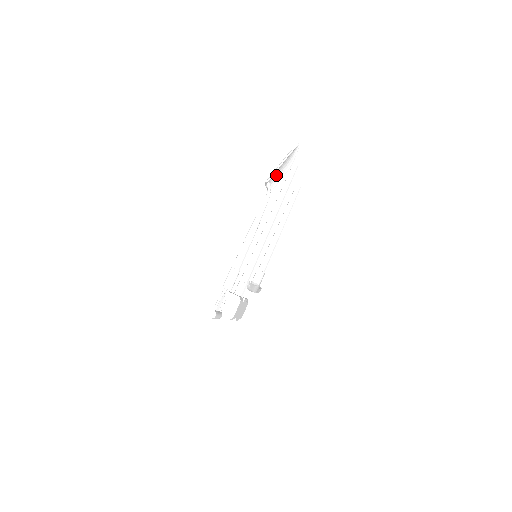
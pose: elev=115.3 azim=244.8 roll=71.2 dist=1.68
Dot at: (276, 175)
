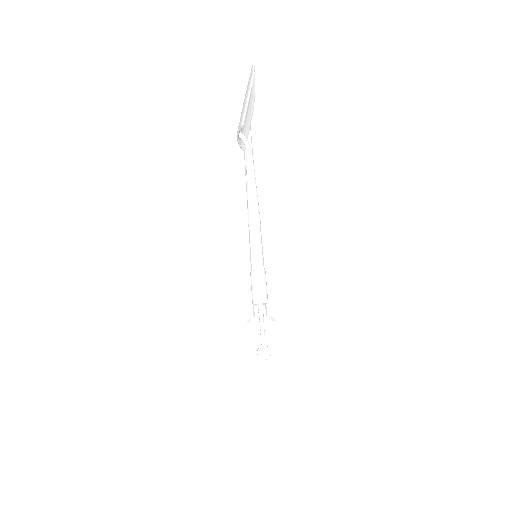
Dot at: occluded
